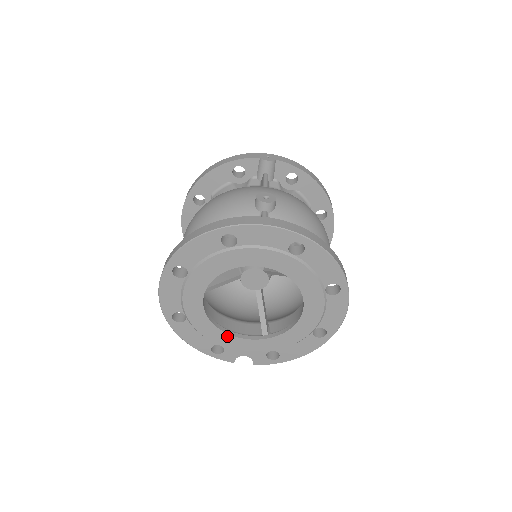
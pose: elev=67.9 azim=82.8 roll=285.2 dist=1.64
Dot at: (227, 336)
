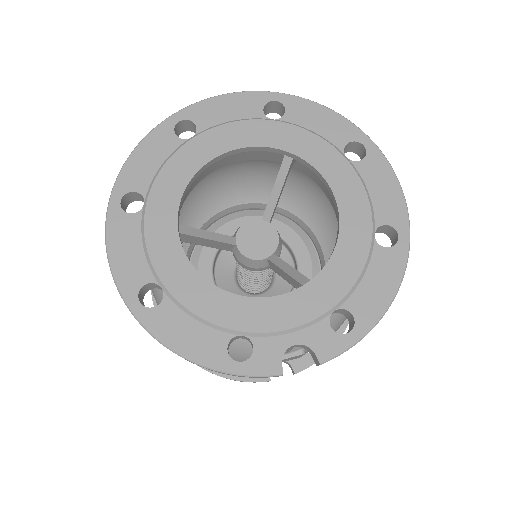
Dot at: (243, 302)
